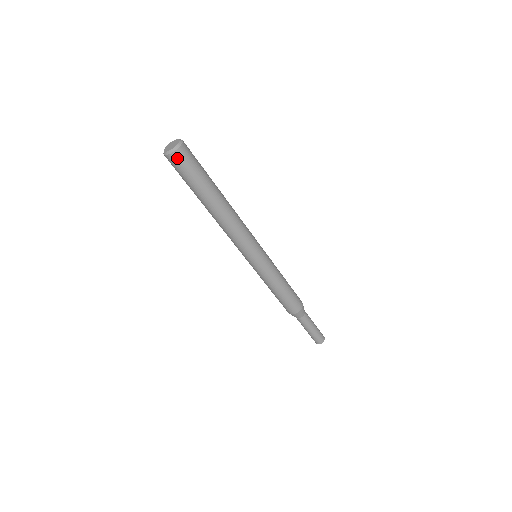
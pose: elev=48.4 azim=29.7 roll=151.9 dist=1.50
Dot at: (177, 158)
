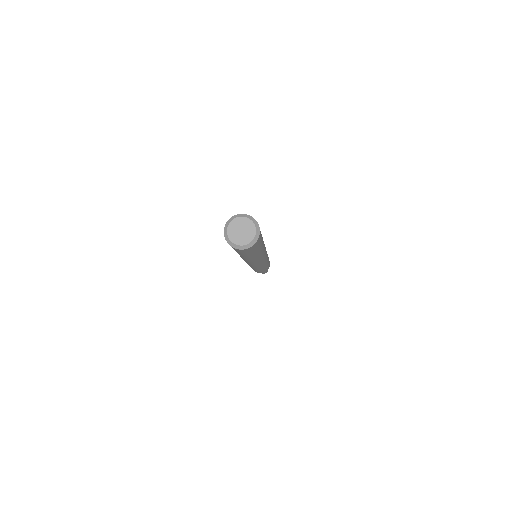
Dot at: (245, 250)
